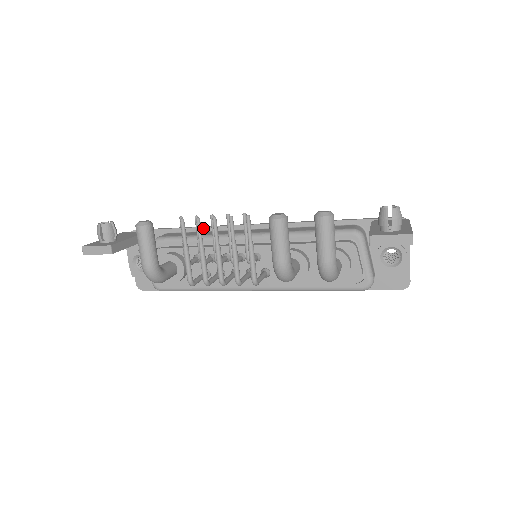
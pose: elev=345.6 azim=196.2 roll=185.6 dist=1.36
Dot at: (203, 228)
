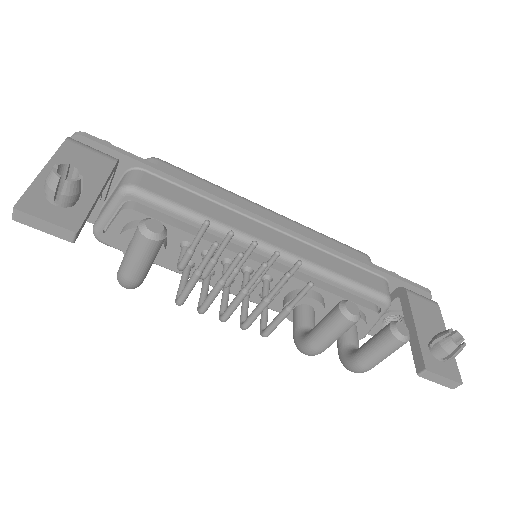
Dot at: (204, 192)
